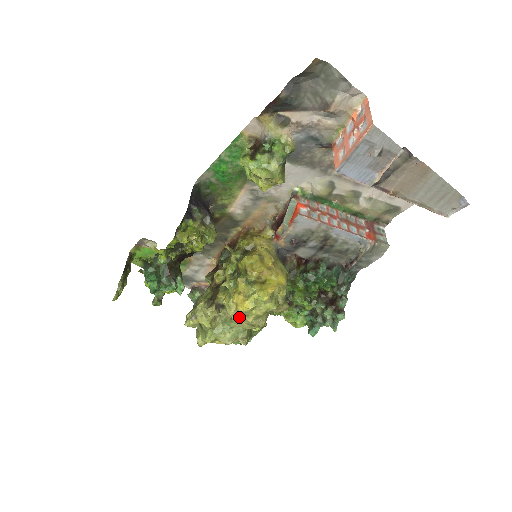
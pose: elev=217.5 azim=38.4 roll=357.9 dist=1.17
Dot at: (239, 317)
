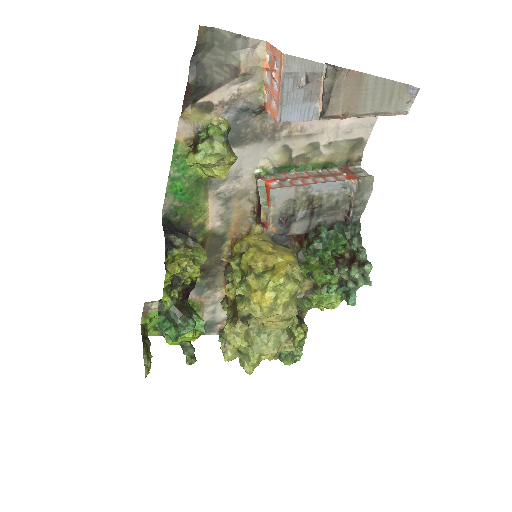
Dot at: (268, 316)
